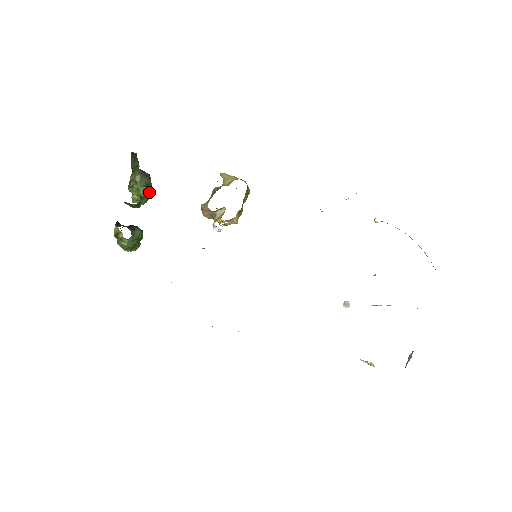
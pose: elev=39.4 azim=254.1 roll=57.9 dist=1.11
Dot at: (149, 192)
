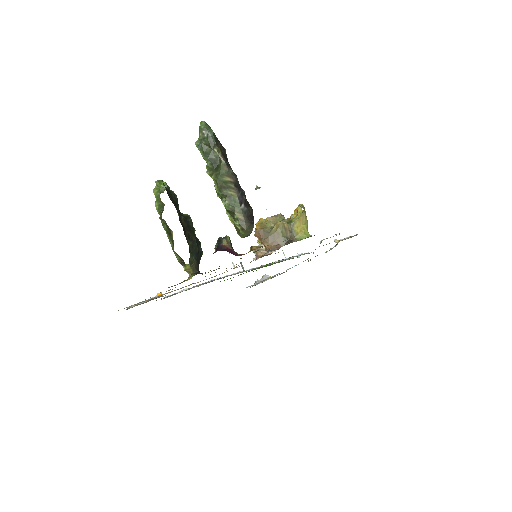
Dot at: occluded
